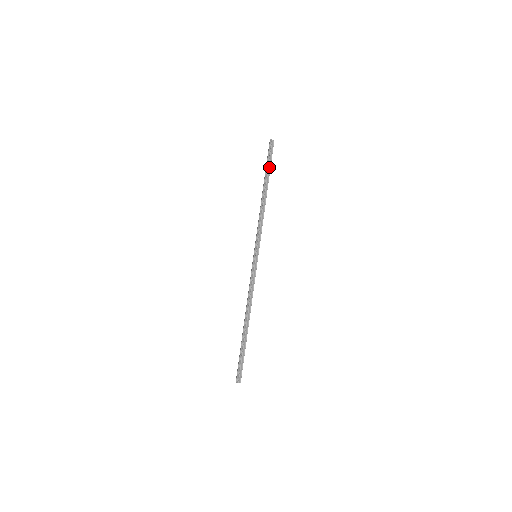
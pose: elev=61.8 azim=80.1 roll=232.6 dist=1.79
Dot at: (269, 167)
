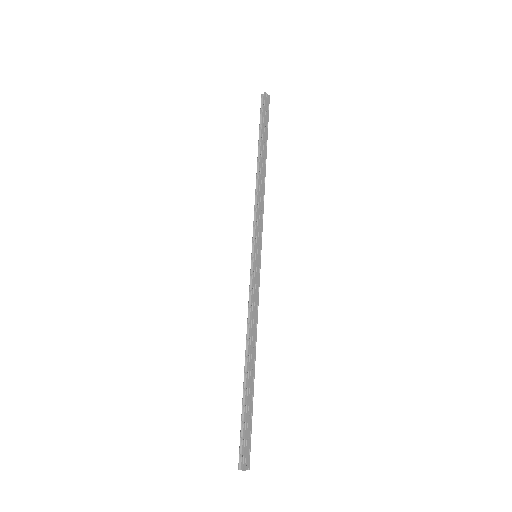
Dot at: (261, 129)
